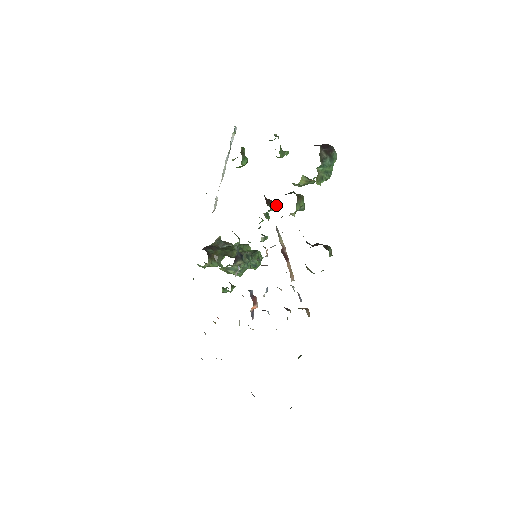
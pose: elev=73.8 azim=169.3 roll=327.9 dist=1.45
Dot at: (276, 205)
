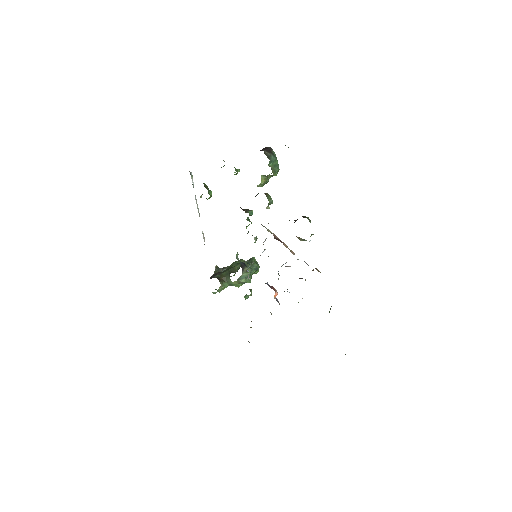
Dot at: (251, 210)
